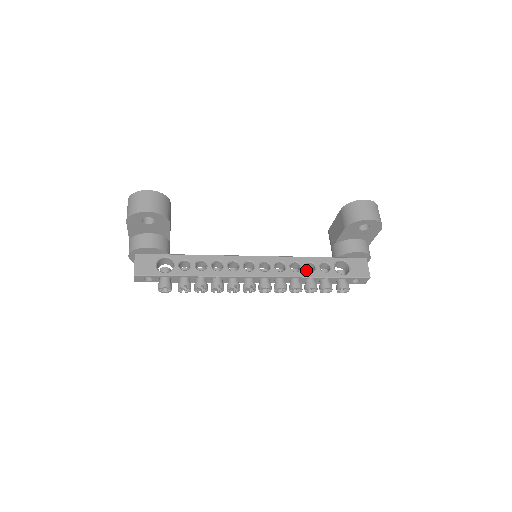
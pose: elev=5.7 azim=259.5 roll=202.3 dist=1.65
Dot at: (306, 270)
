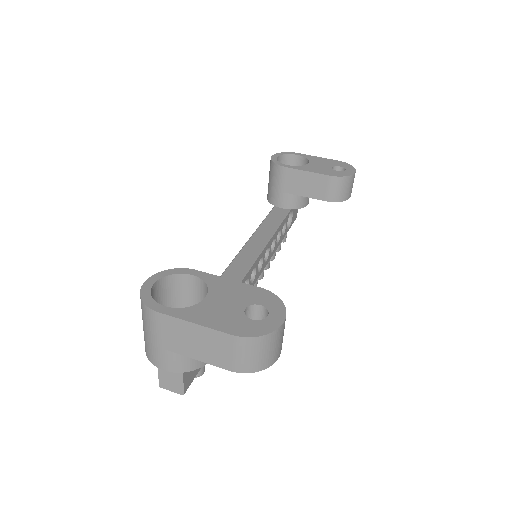
Dot at: (277, 243)
